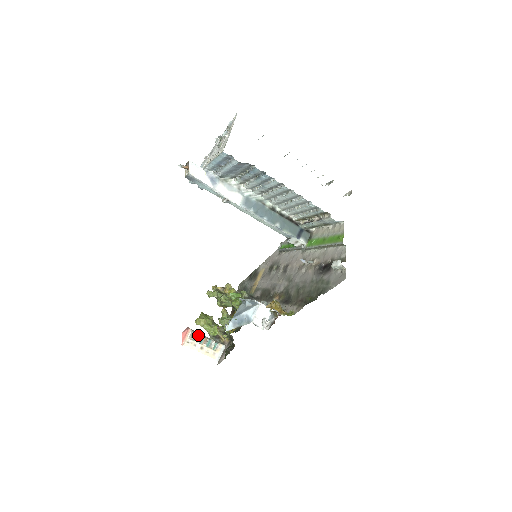
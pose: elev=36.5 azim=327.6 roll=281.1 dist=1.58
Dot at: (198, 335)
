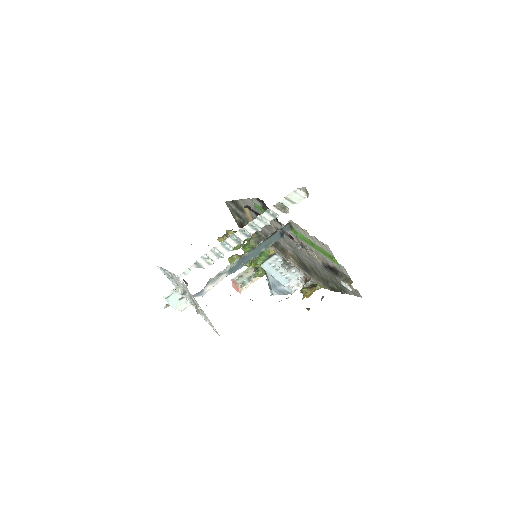
Dot at: (244, 282)
